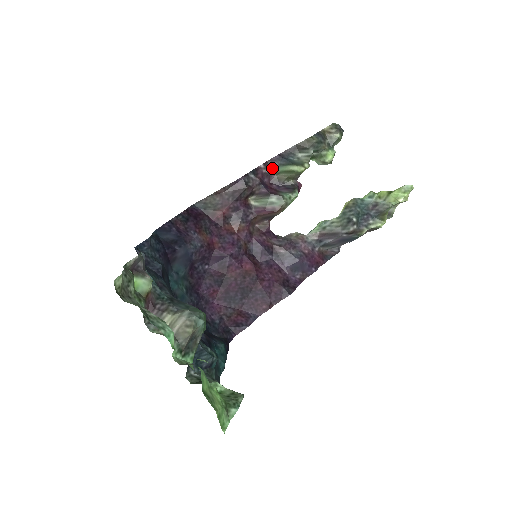
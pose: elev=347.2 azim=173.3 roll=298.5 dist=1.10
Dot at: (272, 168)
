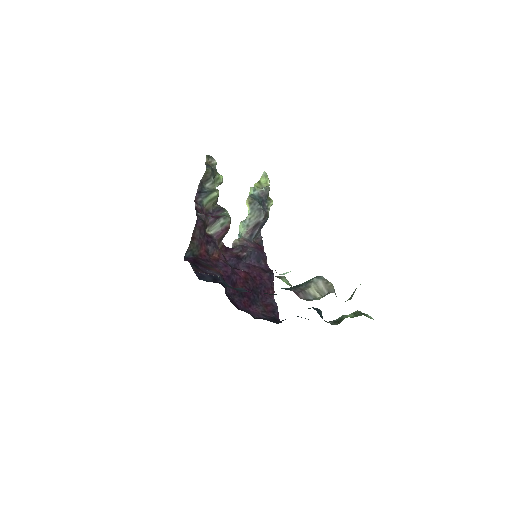
Dot at: (200, 204)
